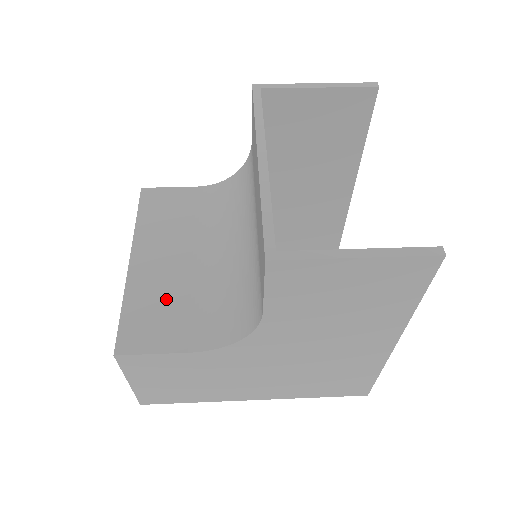
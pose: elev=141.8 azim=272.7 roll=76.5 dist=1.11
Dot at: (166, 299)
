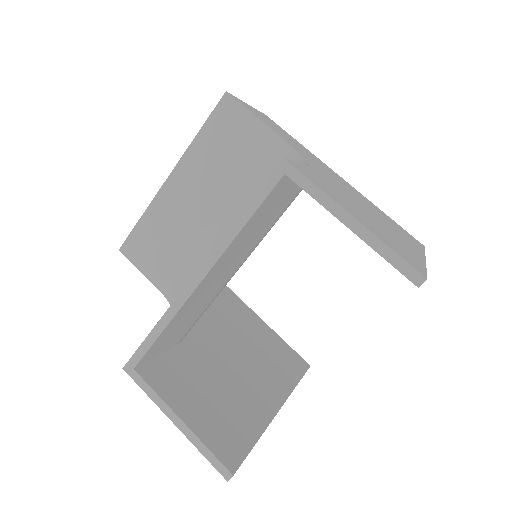
Dot at: (170, 236)
